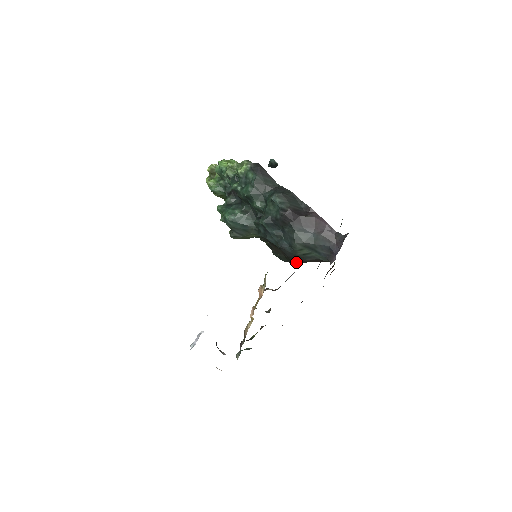
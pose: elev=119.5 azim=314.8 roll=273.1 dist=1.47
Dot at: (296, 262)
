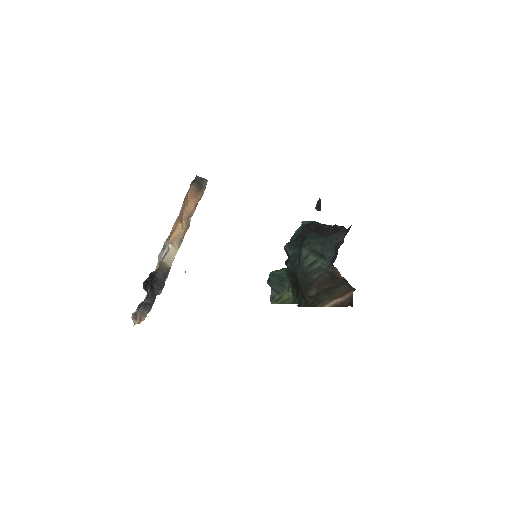
Dot at: (312, 302)
